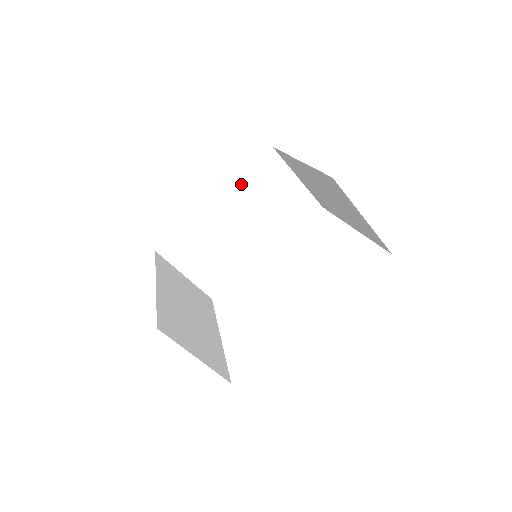
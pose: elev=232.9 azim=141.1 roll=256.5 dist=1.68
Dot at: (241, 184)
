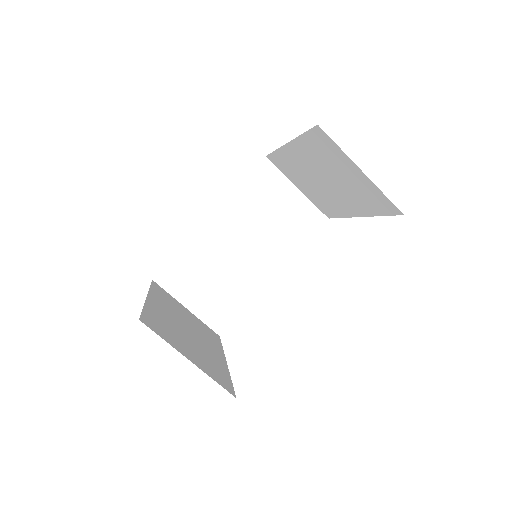
Dot at: (237, 198)
